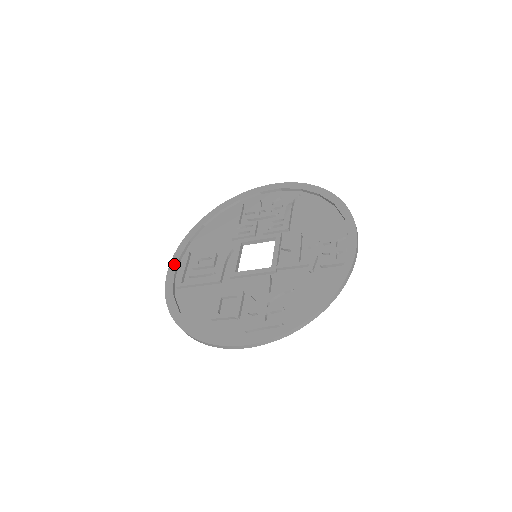
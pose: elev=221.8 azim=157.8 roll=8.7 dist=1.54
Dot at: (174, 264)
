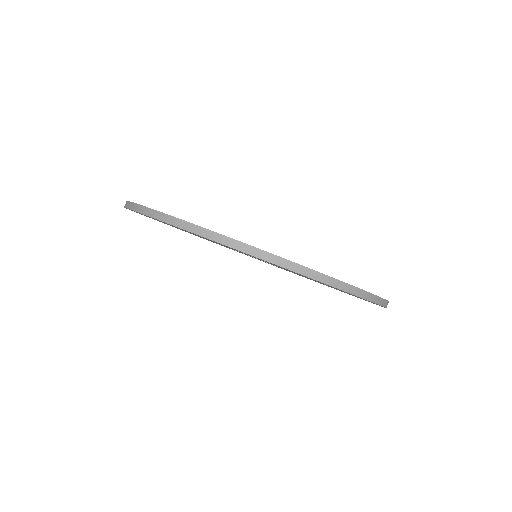
Dot at: occluded
